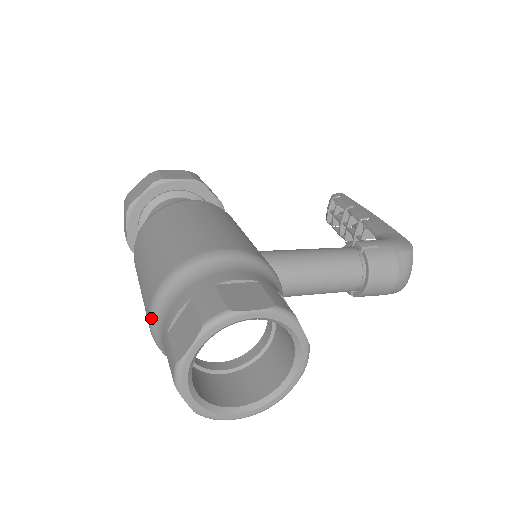
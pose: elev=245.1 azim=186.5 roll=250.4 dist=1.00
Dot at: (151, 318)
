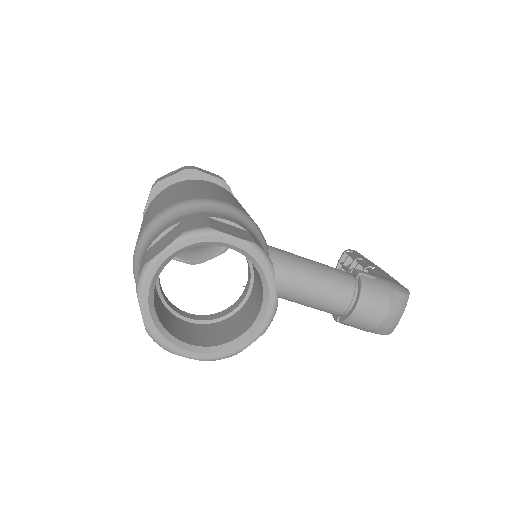
Dot at: (138, 243)
